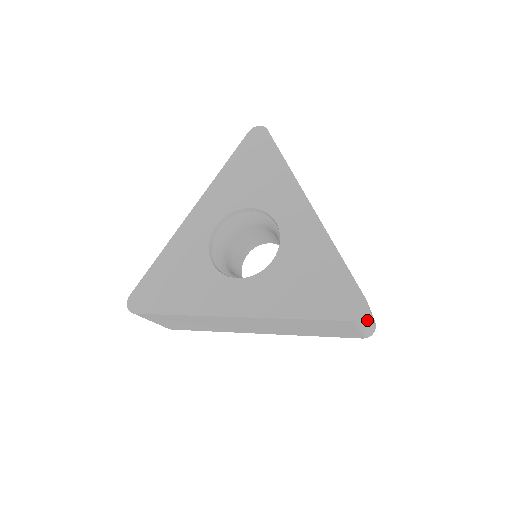
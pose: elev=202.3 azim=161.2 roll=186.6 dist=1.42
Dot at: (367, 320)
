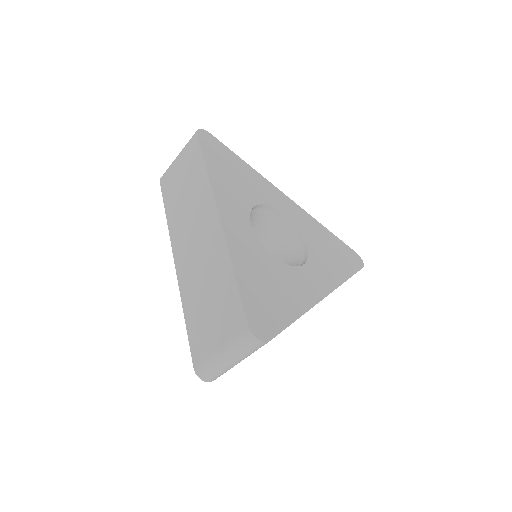
Dot at: occluded
